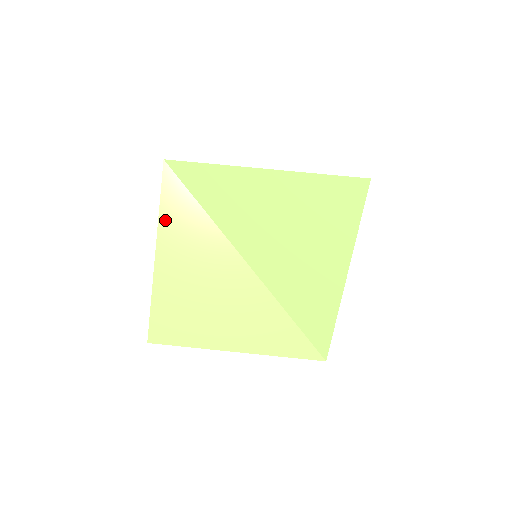
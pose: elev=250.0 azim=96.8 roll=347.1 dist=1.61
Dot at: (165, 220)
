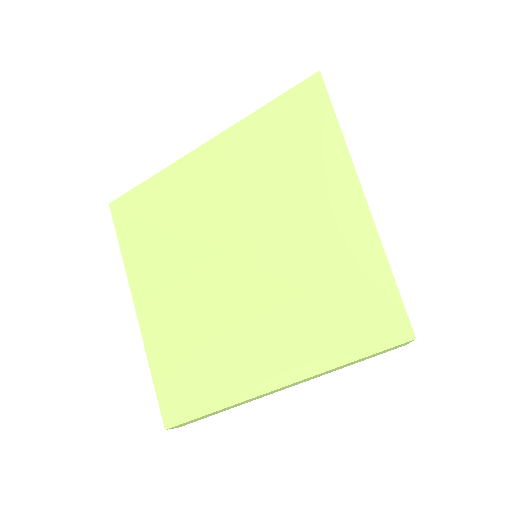
Dot at: (132, 264)
